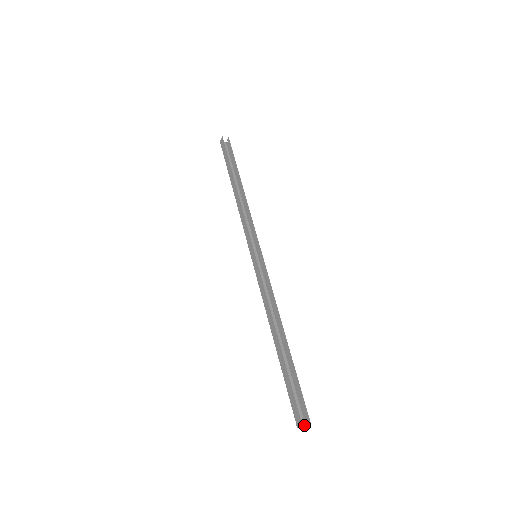
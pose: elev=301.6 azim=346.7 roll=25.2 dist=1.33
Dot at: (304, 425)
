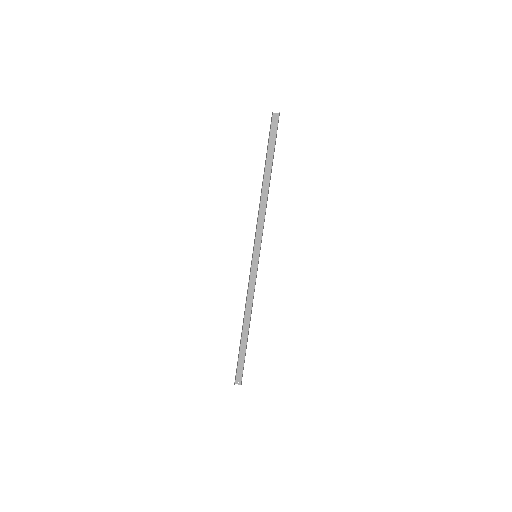
Dot at: (240, 384)
